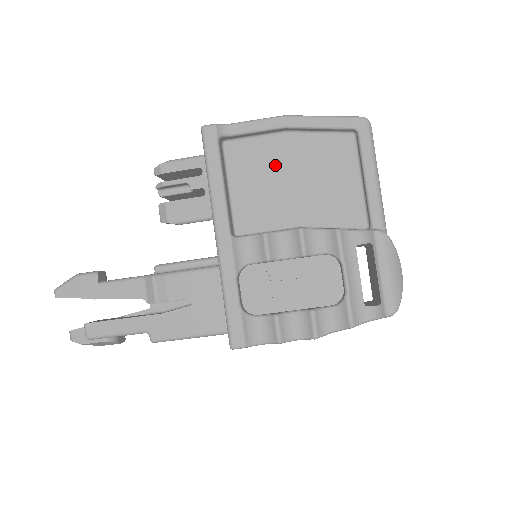
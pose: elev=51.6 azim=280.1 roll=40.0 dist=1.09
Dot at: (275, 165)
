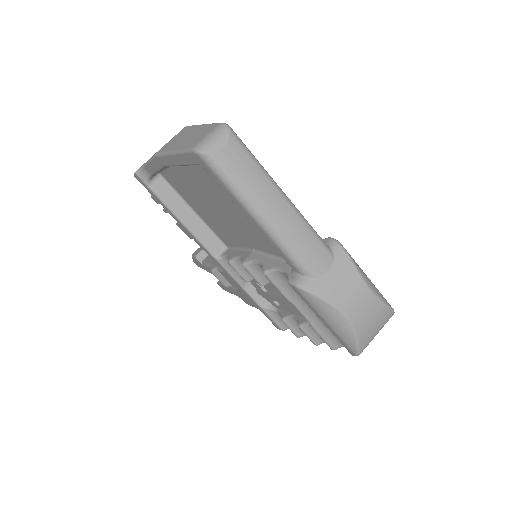
Dot at: (197, 193)
